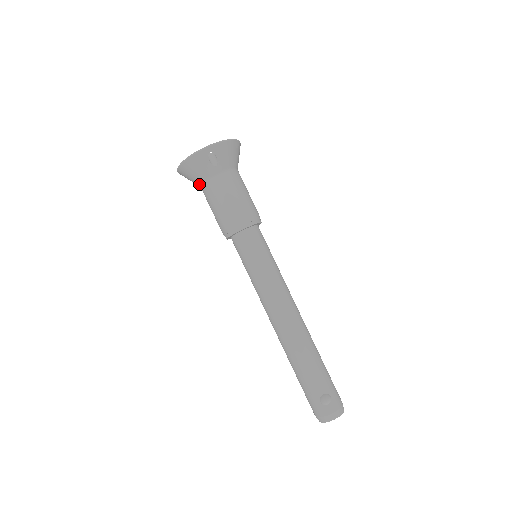
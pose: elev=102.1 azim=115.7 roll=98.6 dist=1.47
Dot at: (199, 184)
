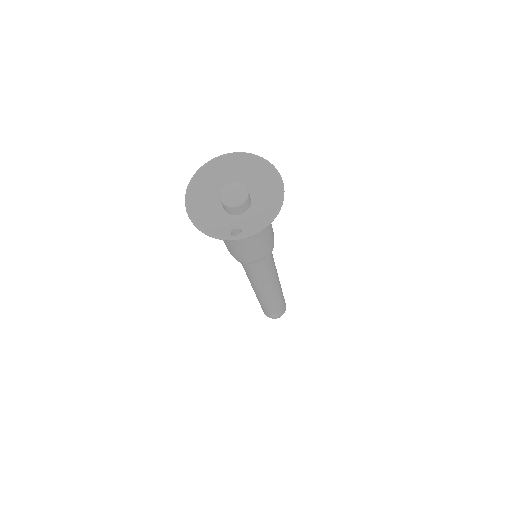
Dot at: occluded
